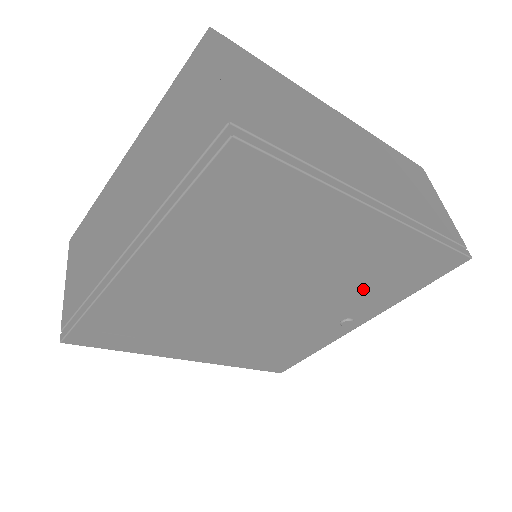
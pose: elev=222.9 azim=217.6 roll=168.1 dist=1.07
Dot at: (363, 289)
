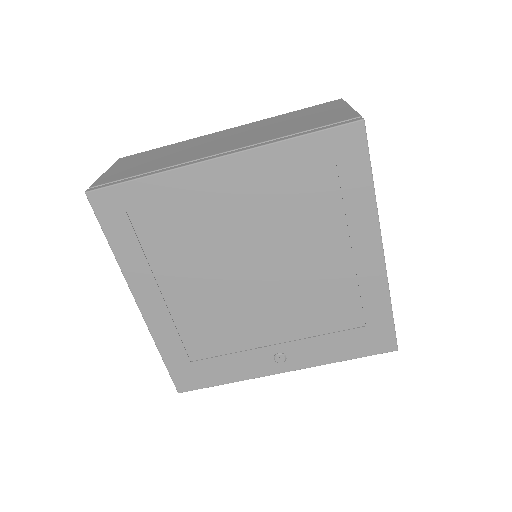
Dot at: (319, 325)
